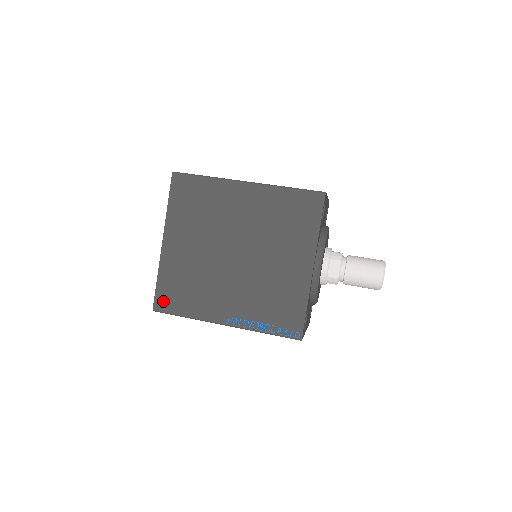
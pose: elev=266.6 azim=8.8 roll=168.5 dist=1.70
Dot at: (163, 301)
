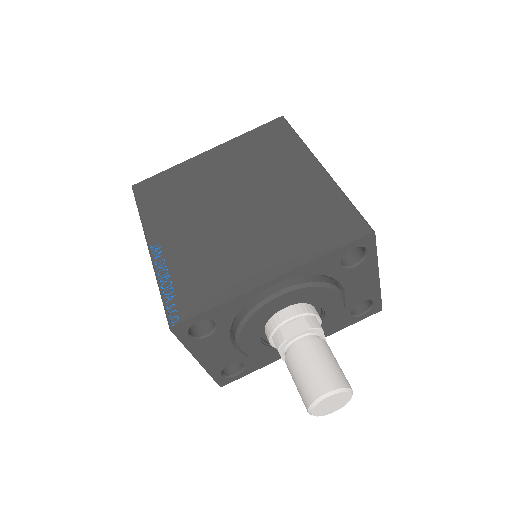
Dot at: (147, 186)
